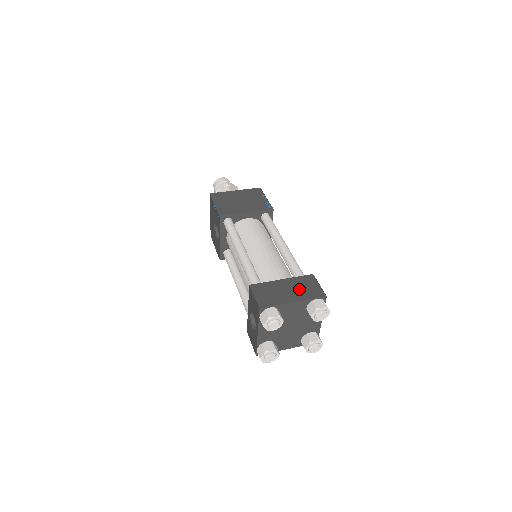
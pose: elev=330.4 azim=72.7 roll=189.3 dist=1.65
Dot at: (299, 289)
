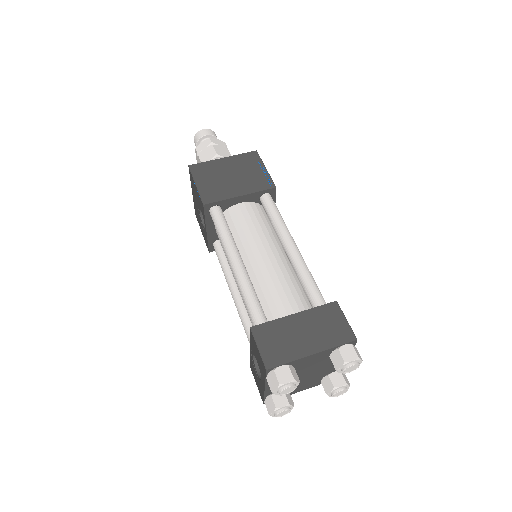
Dot at: (319, 330)
